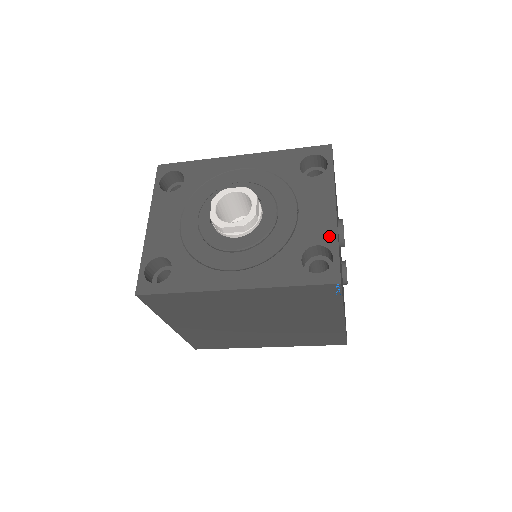
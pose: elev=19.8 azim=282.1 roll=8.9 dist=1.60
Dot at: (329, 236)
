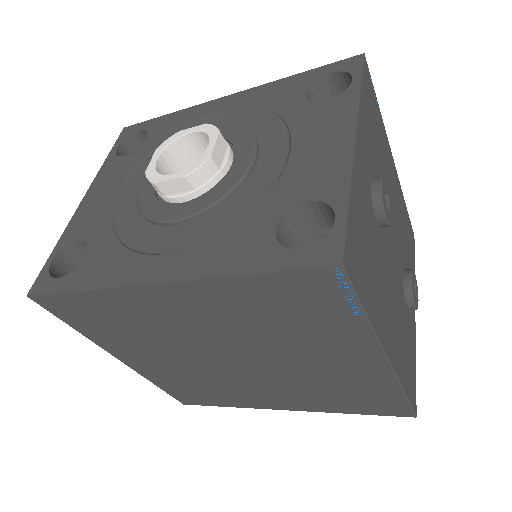
Dot at: (334, 184)
